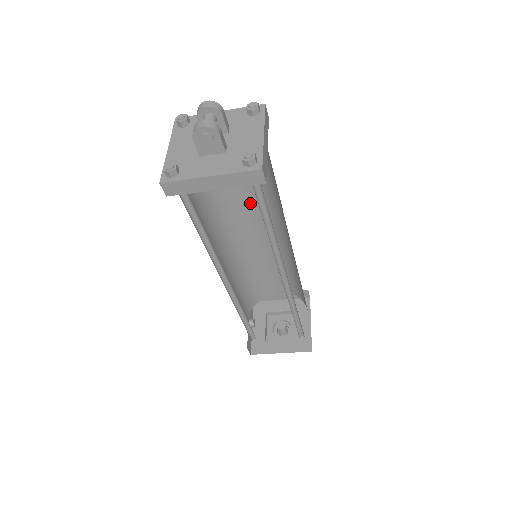
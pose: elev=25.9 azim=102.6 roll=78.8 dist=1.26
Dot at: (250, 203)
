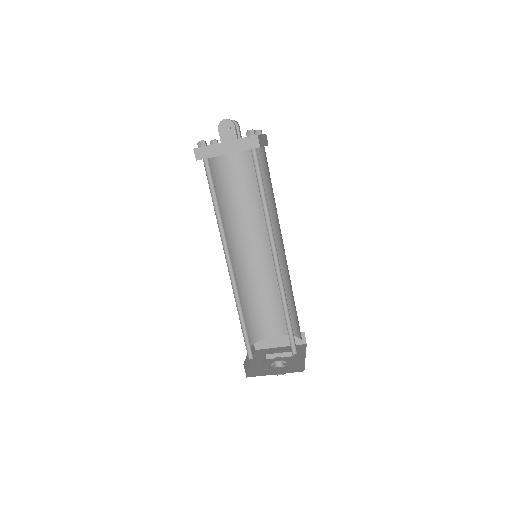
Dot at: (255, 222)
